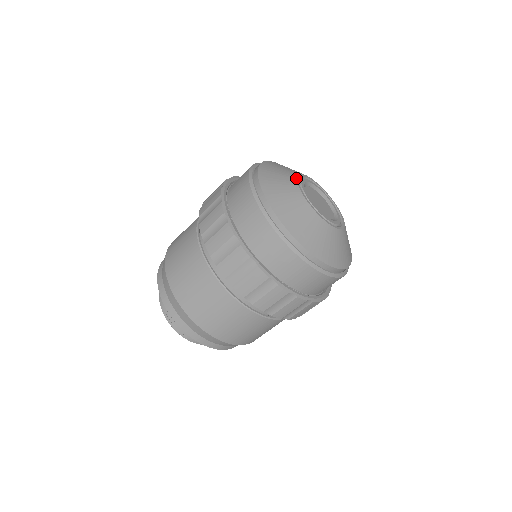
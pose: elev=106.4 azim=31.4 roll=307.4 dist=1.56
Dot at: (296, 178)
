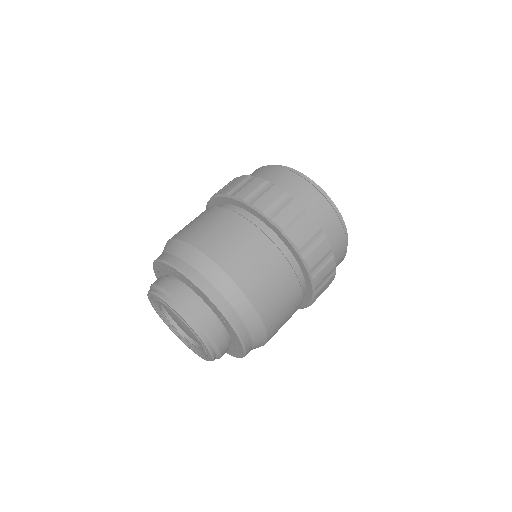
Dot at: occluded
